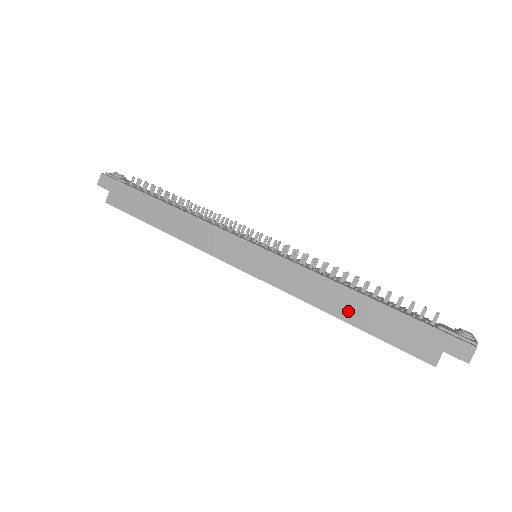
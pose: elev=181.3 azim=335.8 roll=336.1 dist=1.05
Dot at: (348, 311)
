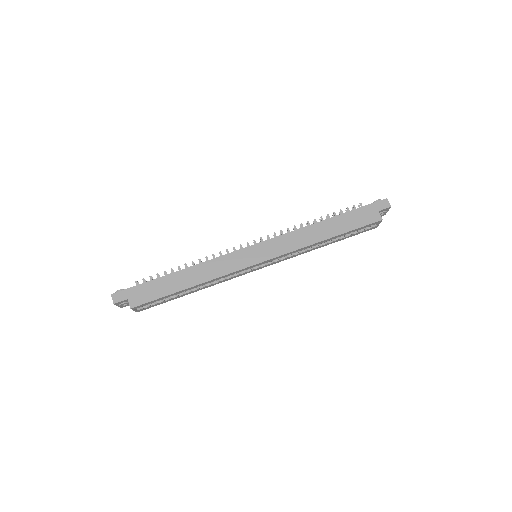
Dot at: (328, 232)
